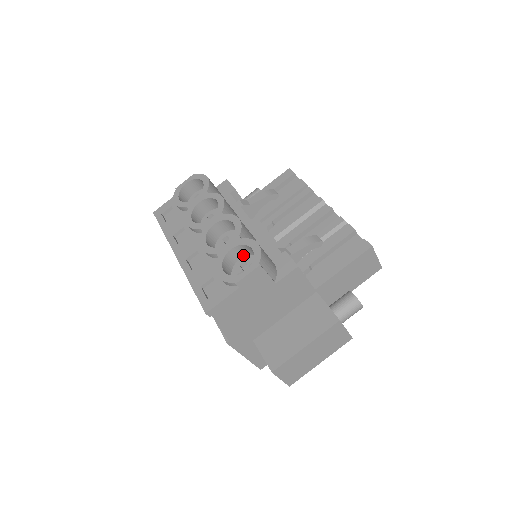
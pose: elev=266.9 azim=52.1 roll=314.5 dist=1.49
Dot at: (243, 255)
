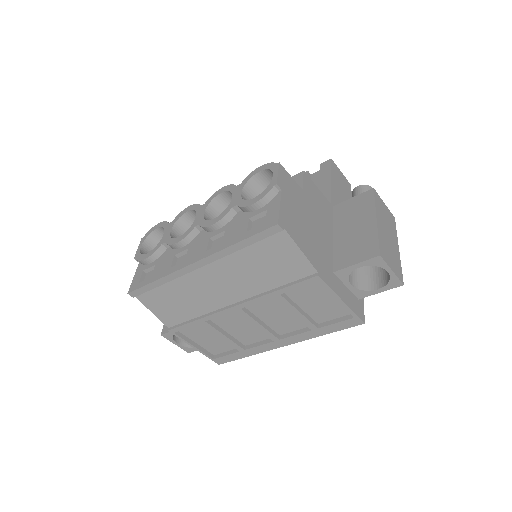
Dot at: occluded
